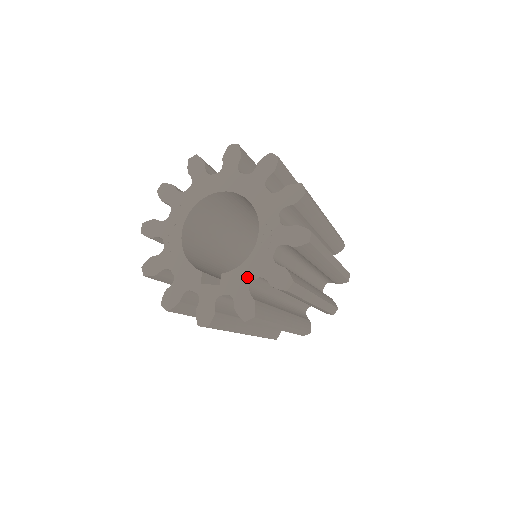
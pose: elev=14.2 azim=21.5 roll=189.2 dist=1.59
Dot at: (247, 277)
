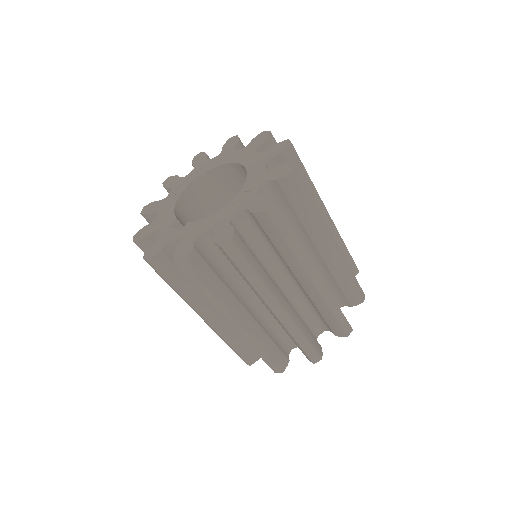
Dot at: (202, 229)
